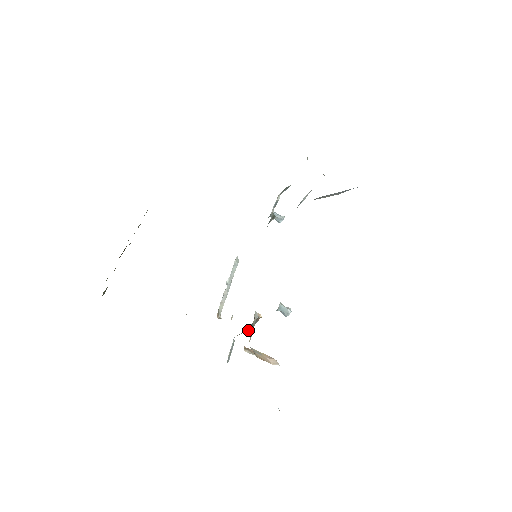
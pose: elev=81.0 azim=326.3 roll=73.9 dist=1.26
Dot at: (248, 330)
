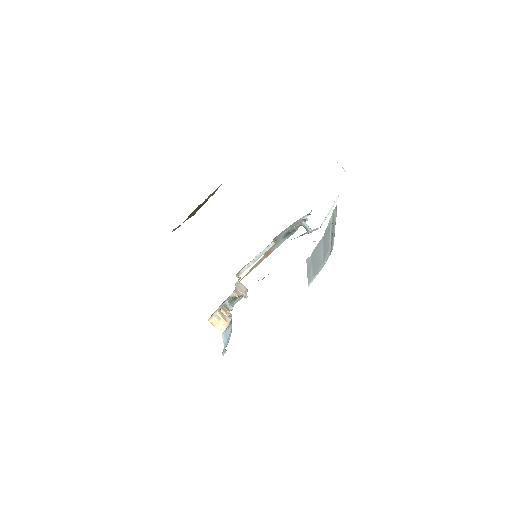
Dot at: occluded
